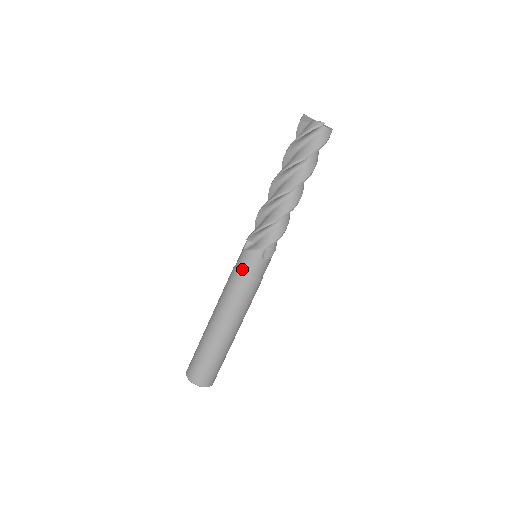
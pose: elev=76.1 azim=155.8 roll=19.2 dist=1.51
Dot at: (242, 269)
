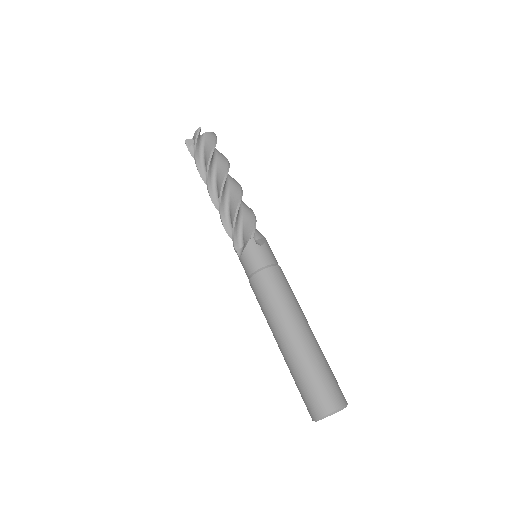
Dot at: (253, 270)
